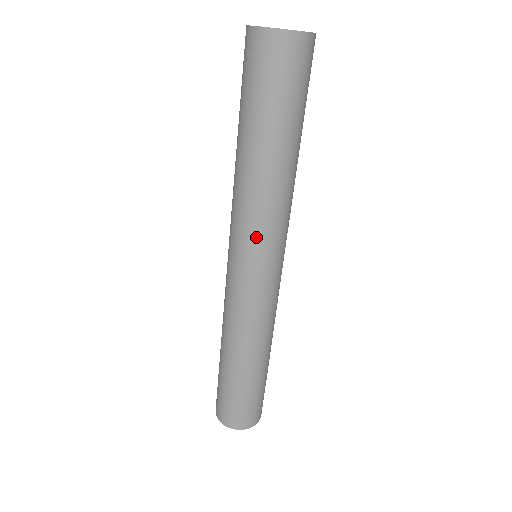
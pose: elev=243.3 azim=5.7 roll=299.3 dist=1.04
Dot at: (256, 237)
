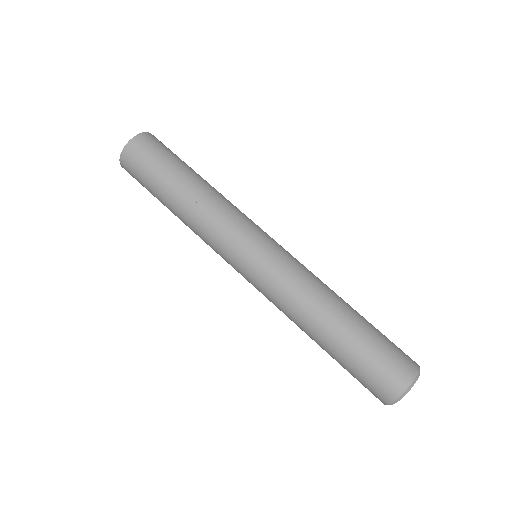
Dot at: (222, 246)
